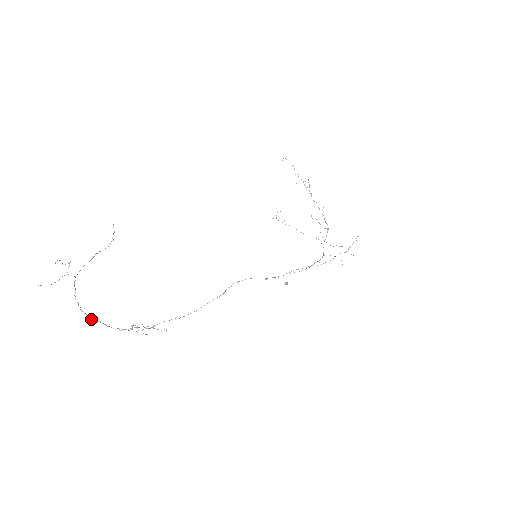
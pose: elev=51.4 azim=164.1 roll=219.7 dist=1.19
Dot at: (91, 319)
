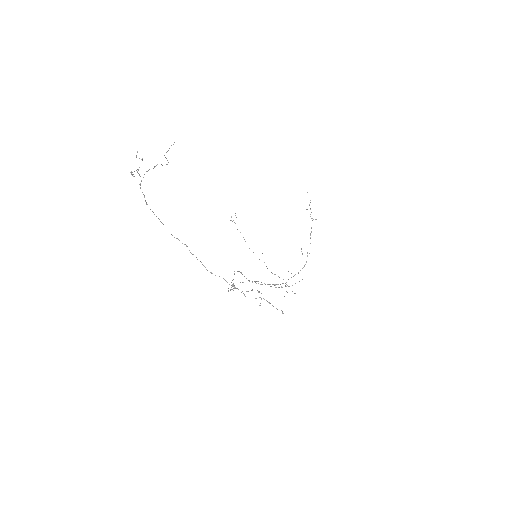
Dot at: (190, 252)
